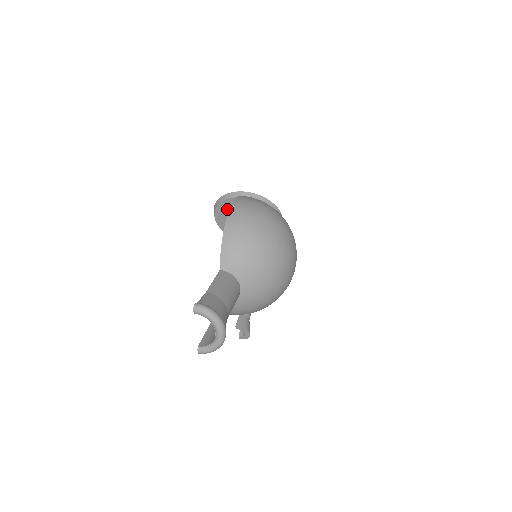
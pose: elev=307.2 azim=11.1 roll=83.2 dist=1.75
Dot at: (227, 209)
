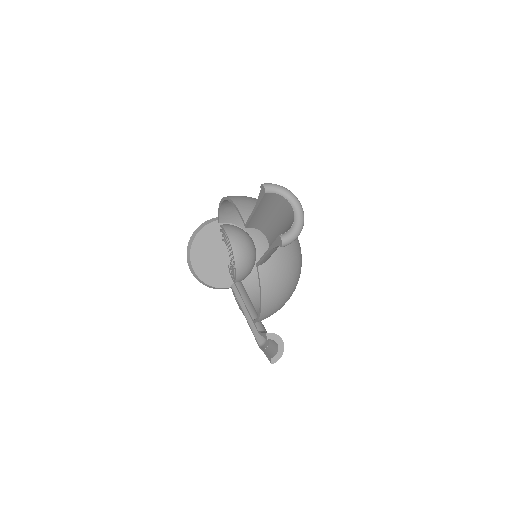
Dot at: (203, 242)
